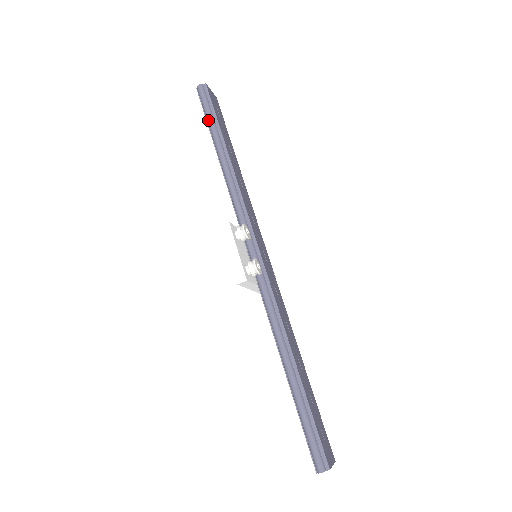
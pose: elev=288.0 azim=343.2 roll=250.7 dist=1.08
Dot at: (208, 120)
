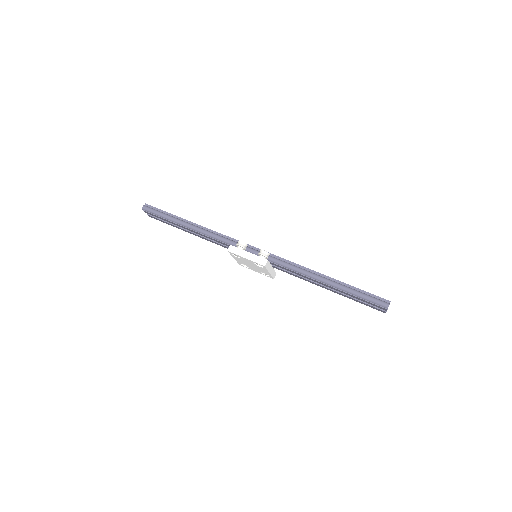
Dot at: (166, 217)
